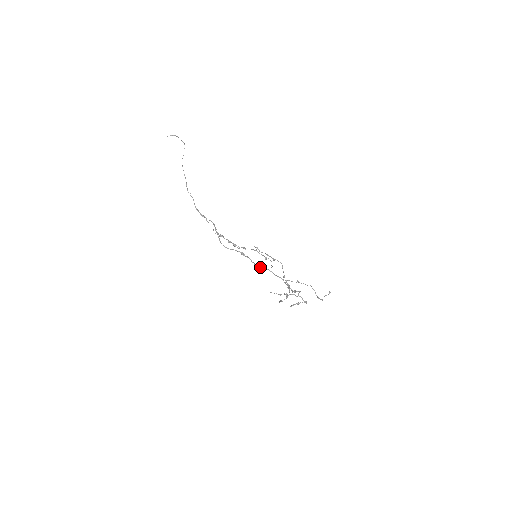
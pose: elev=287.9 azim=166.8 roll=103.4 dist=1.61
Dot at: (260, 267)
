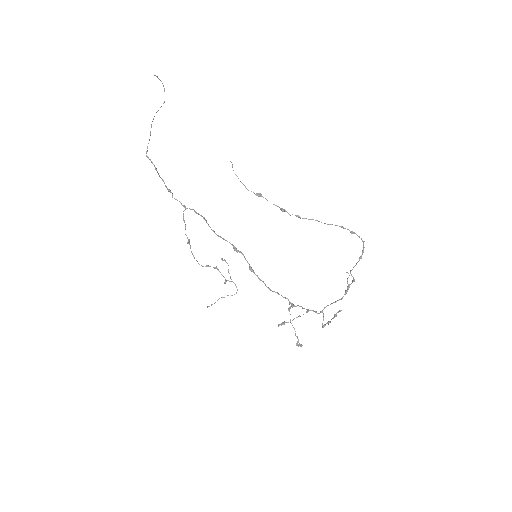
Dot at: (255, 274)
